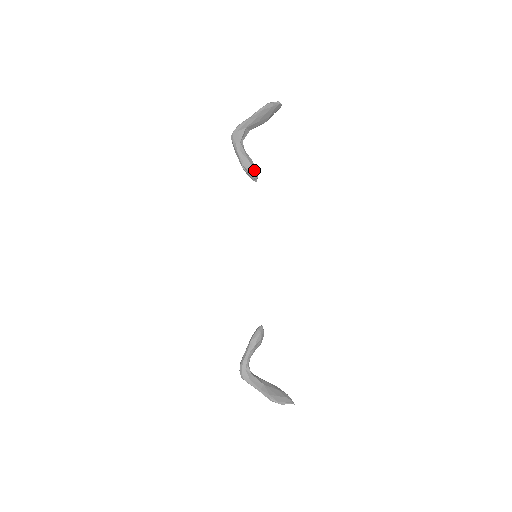
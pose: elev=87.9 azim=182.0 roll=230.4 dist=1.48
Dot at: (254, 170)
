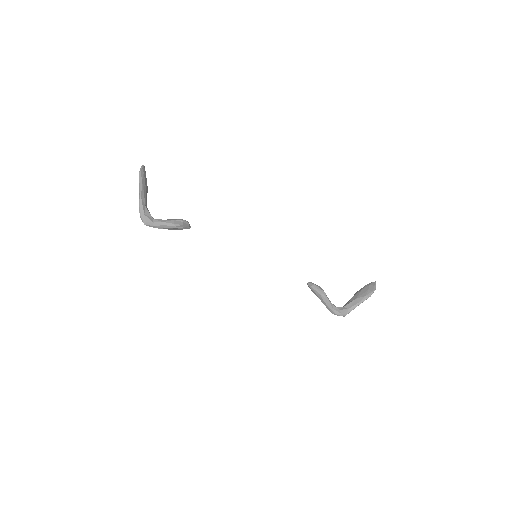
Dot at: (184, 221)
